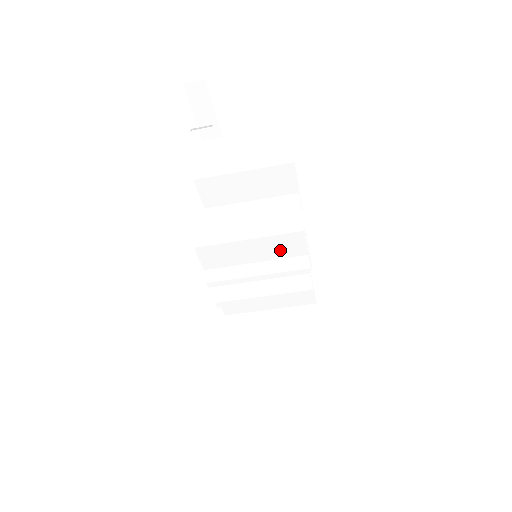
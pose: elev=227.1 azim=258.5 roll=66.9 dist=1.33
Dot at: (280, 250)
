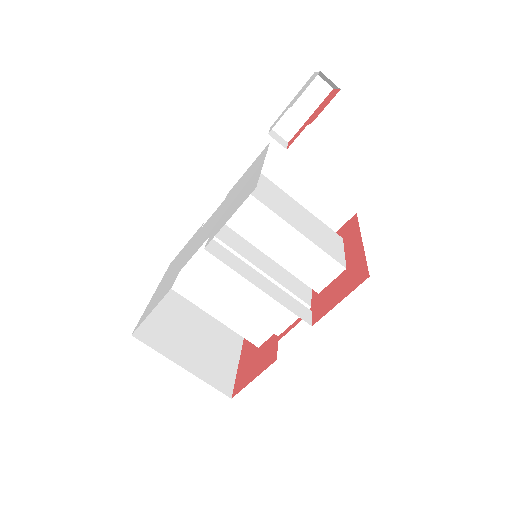
Dot at: (305, 267)
